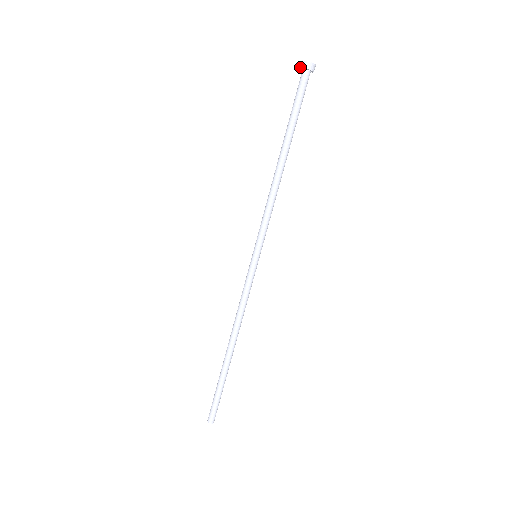
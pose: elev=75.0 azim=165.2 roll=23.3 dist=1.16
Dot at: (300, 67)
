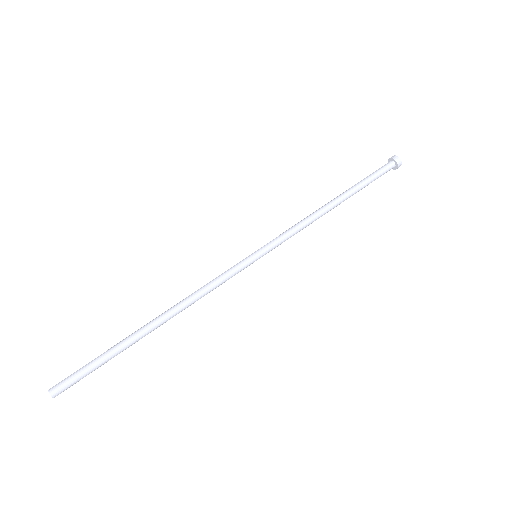
Dot at: occluded
